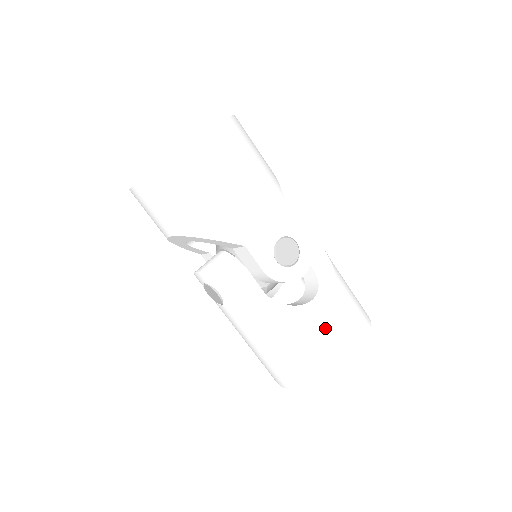
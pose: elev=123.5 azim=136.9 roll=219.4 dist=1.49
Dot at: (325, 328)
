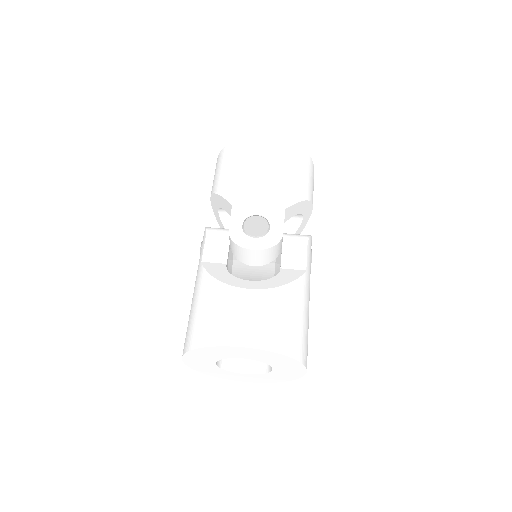
Dot at: (234, 299)
